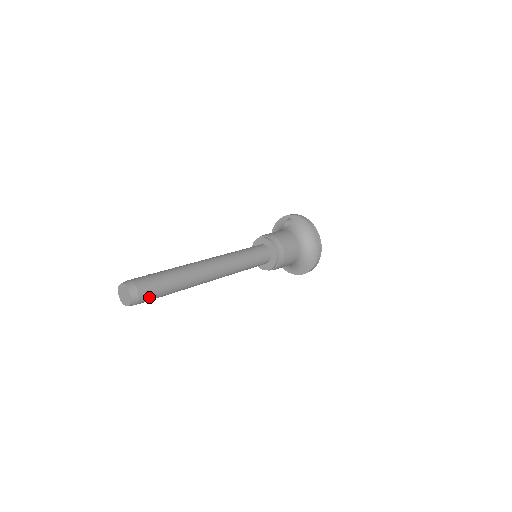
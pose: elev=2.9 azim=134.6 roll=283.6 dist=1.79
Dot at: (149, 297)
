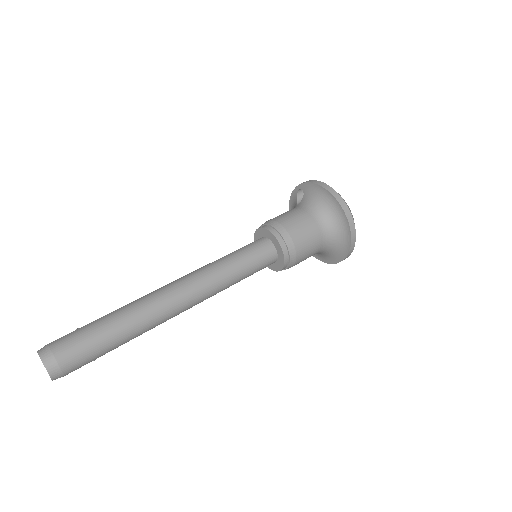
Dot at: (79, 360)
